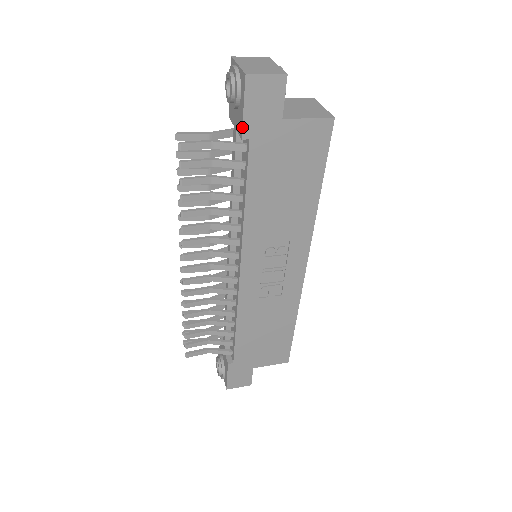
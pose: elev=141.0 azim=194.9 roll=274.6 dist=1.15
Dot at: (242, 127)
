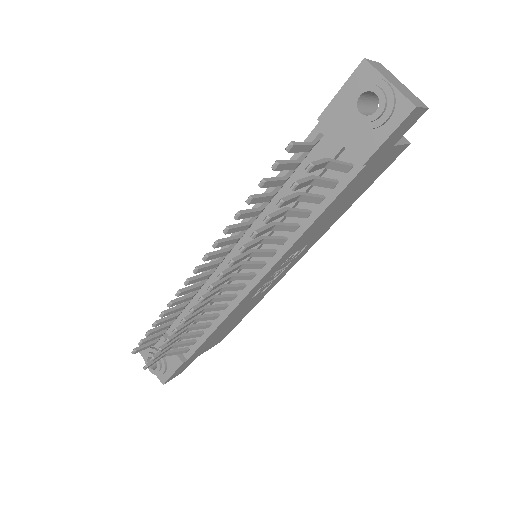
Dot at: (373, 154)
